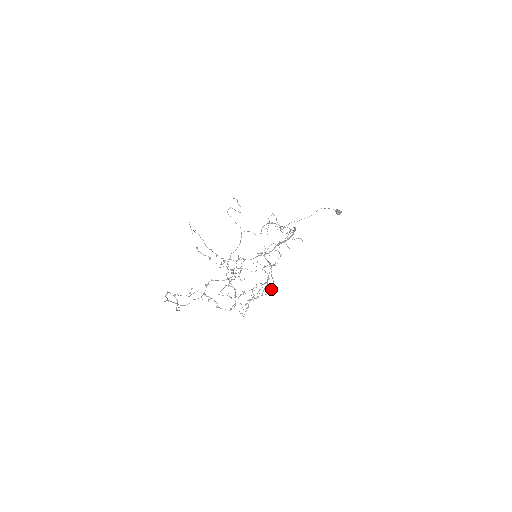
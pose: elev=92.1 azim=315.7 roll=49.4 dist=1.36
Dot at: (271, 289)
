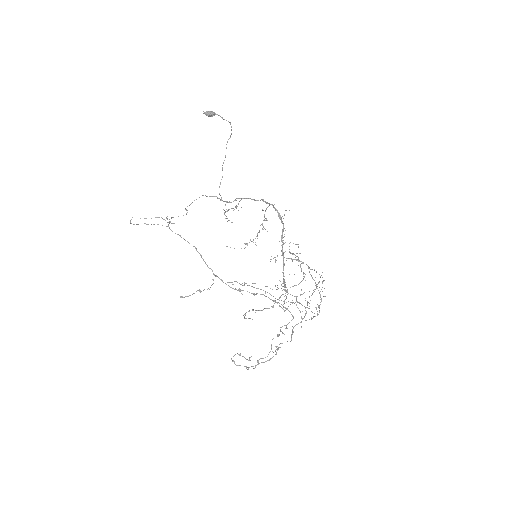
Dot at: (324, 280)
